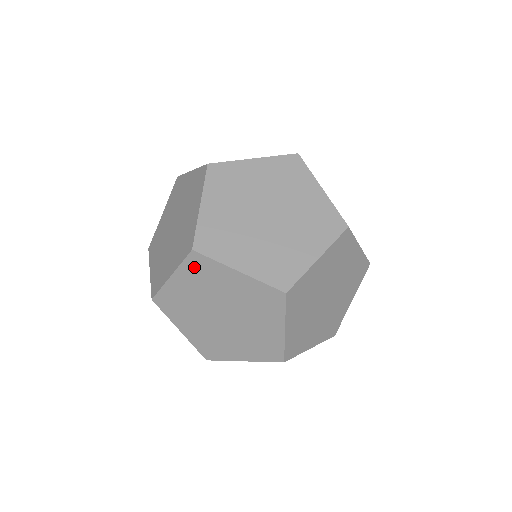
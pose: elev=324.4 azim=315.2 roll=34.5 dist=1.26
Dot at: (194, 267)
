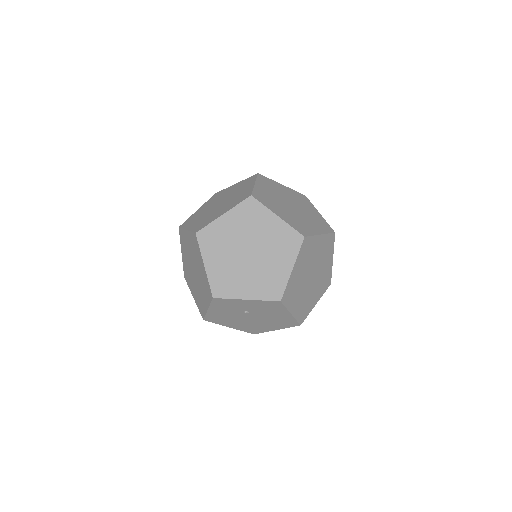
Dot at: (246, 209)
